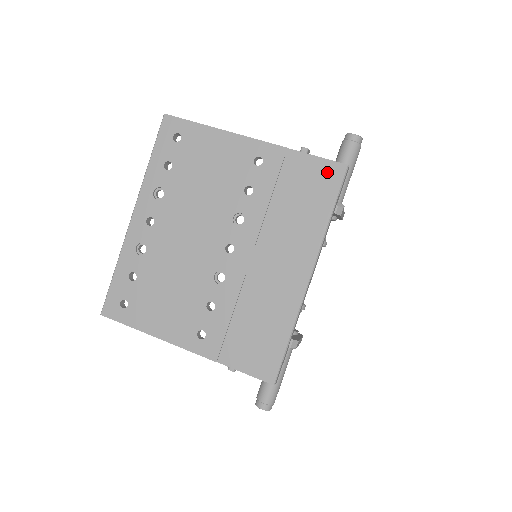
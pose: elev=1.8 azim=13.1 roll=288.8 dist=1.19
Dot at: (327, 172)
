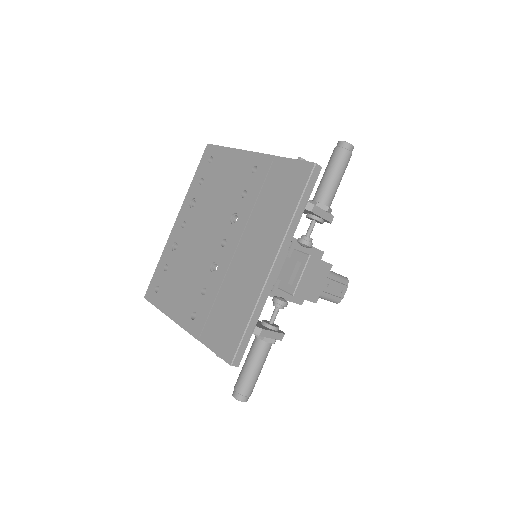
Dot at: (299, 171)
